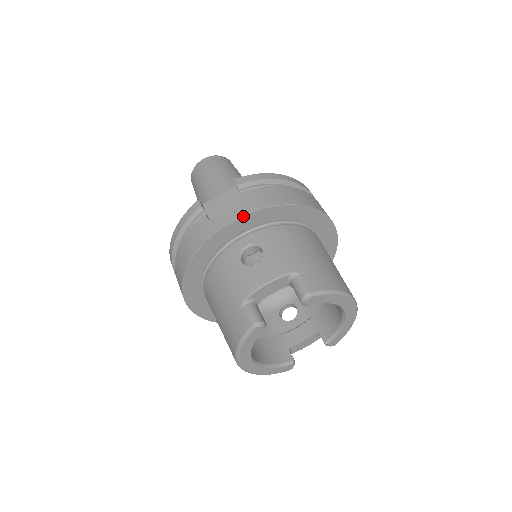
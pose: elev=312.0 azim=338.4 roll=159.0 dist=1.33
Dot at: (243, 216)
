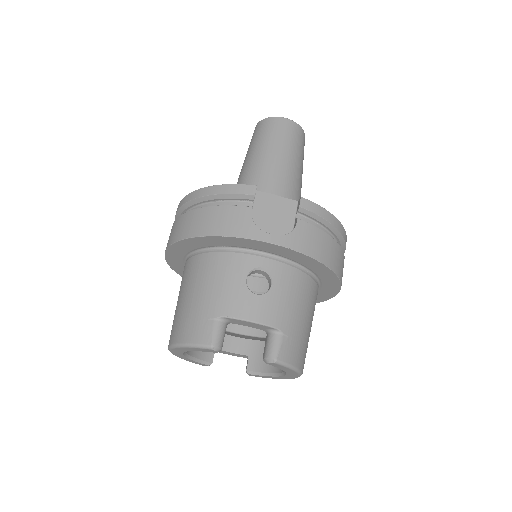
Dot at: (283, 246)
